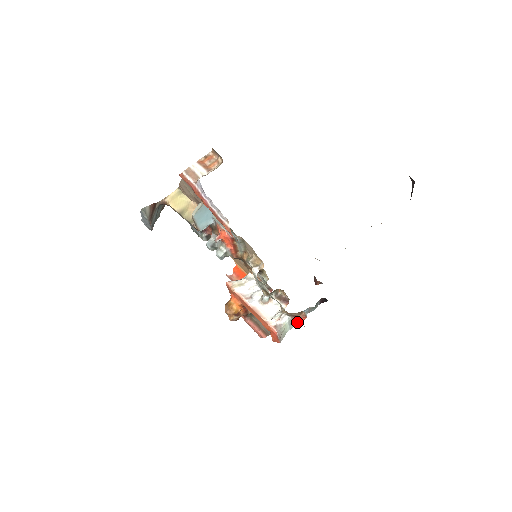
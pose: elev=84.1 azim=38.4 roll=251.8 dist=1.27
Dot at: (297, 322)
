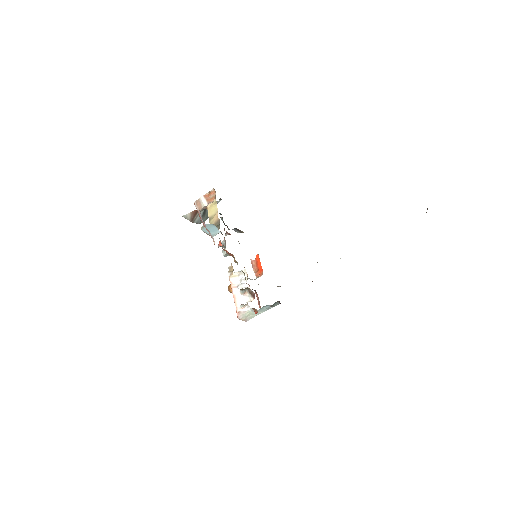
Dot at: (263, 311)
